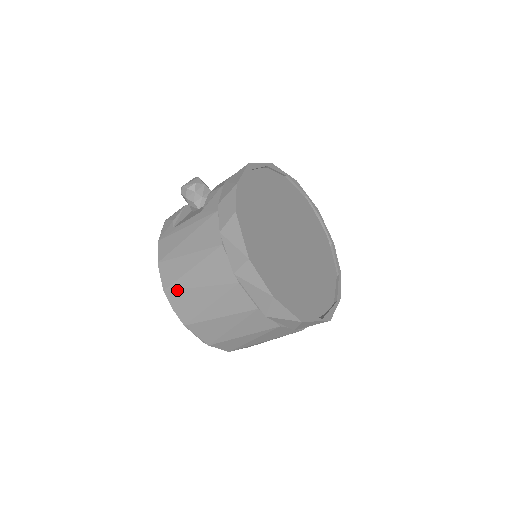
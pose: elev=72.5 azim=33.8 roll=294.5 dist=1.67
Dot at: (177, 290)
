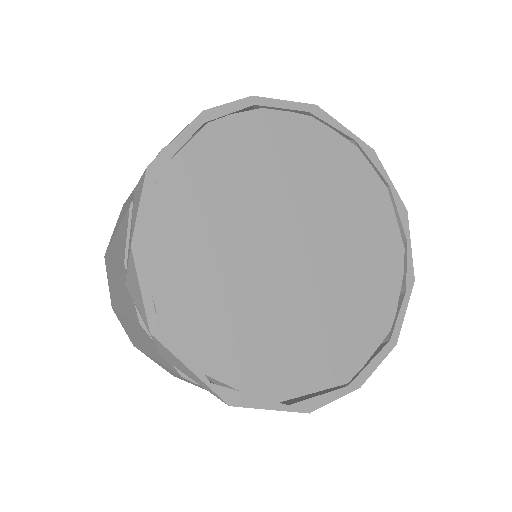
Dot at: occluded
